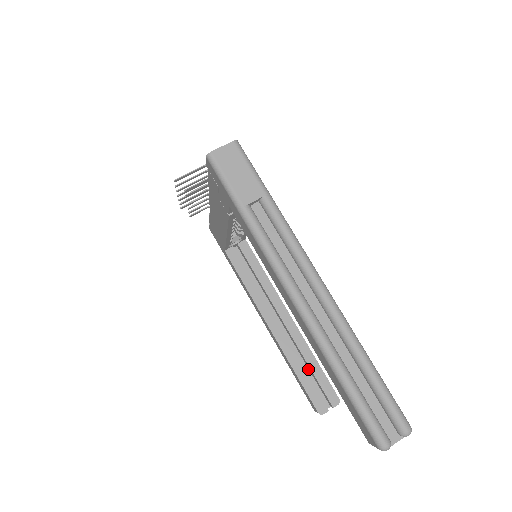
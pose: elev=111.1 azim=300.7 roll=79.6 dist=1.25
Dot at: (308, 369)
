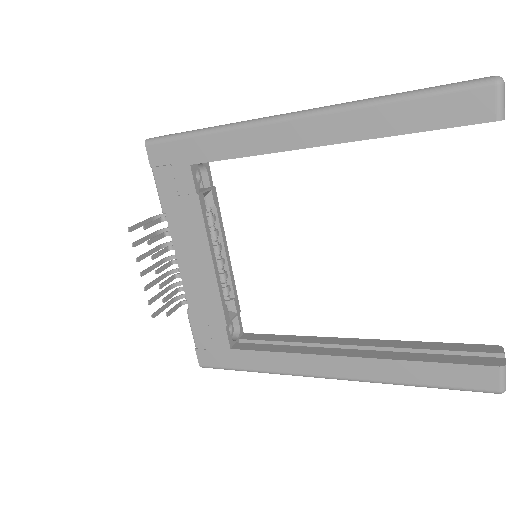
Dot at: occluded
